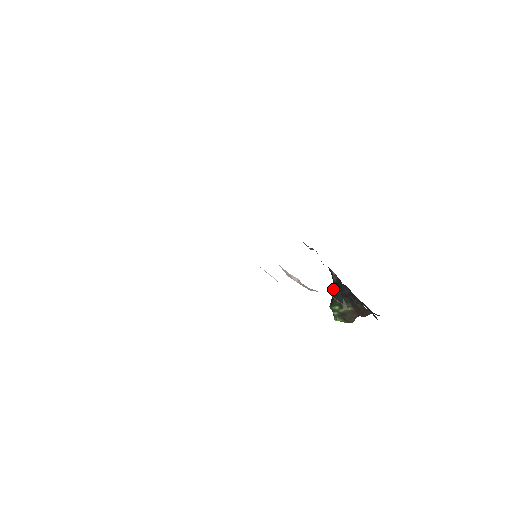
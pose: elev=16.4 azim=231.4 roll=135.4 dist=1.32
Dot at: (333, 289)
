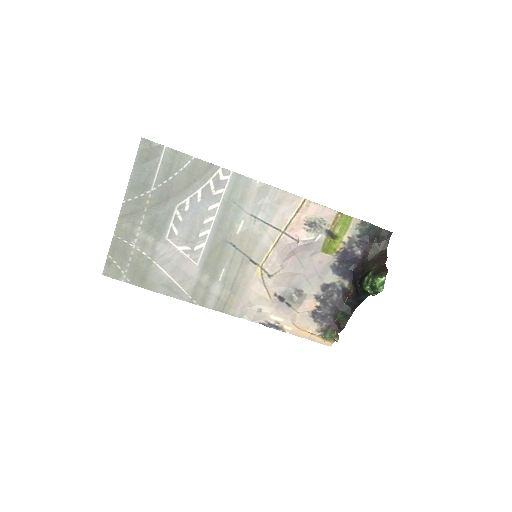
Dot at: (356, 288)
